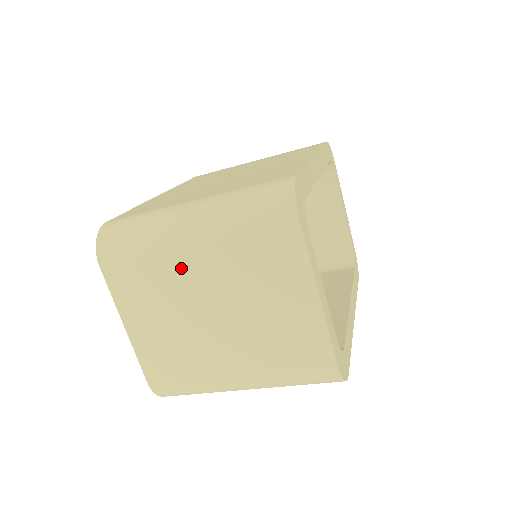
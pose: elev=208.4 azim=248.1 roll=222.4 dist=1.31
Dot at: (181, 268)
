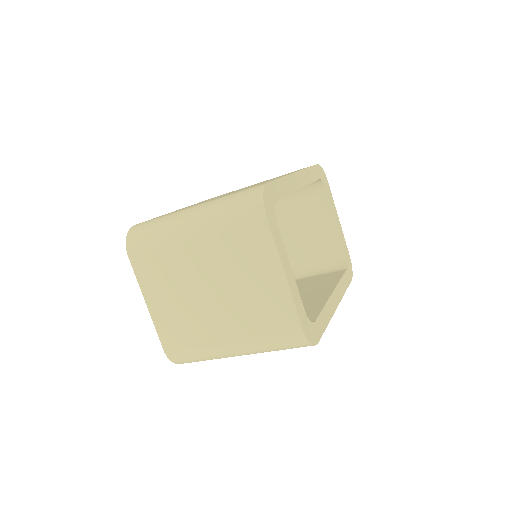
Dot at: (185, 255)
